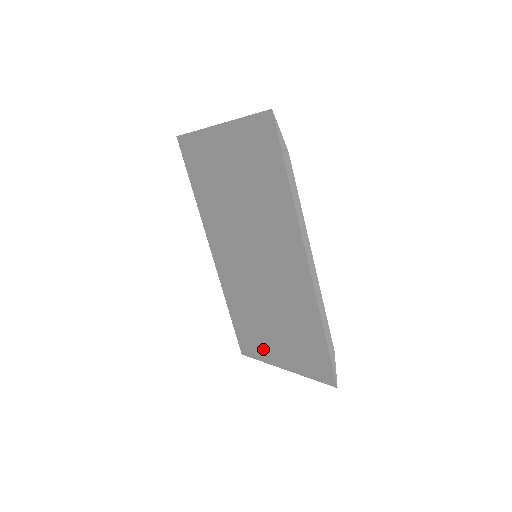
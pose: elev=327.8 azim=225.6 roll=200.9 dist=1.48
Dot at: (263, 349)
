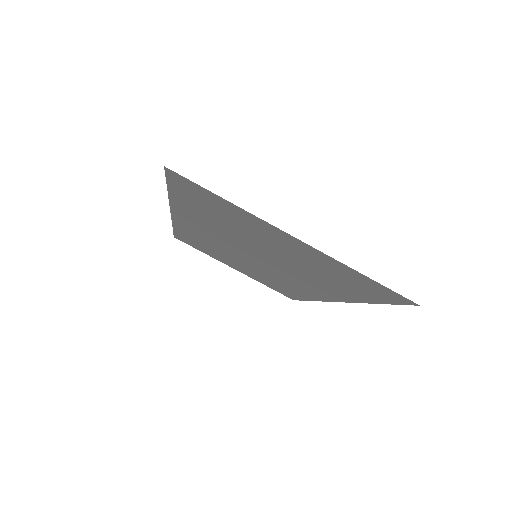
Dot at: (213, 256)
